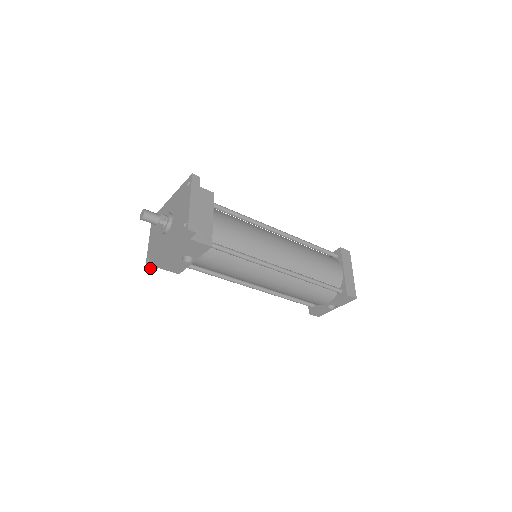
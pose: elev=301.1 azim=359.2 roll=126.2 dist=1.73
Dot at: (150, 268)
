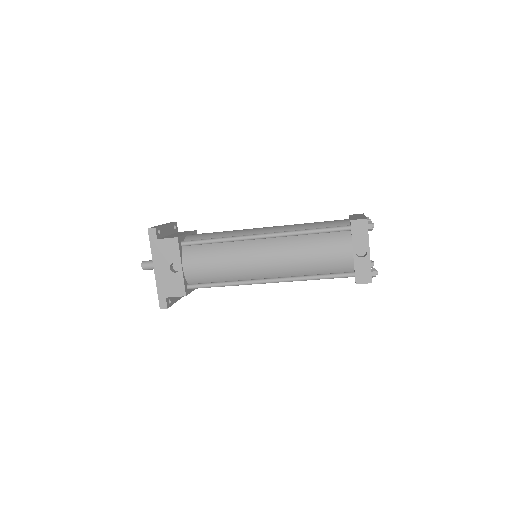
Dot at: (161, 303)
